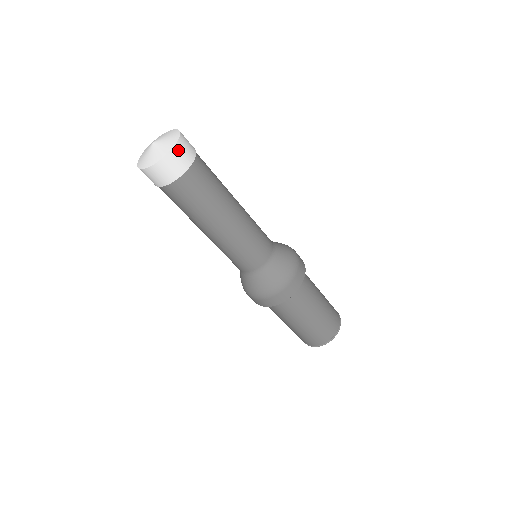
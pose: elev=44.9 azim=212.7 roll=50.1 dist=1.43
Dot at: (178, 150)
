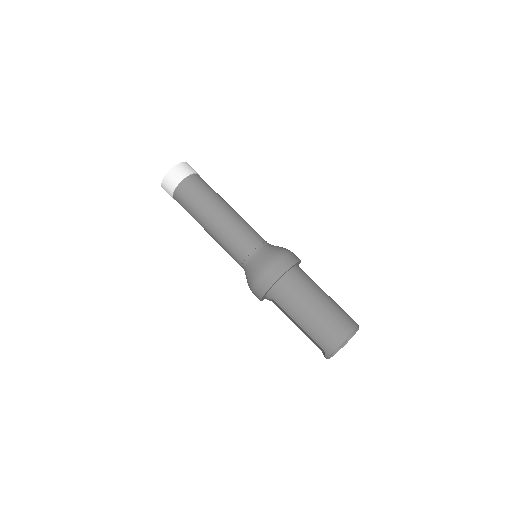
Dot at: occluded
